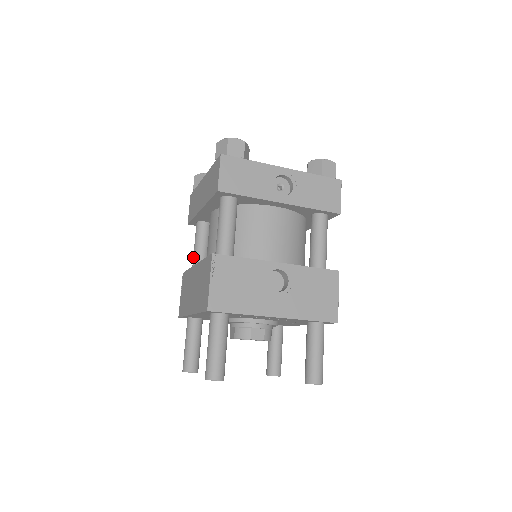
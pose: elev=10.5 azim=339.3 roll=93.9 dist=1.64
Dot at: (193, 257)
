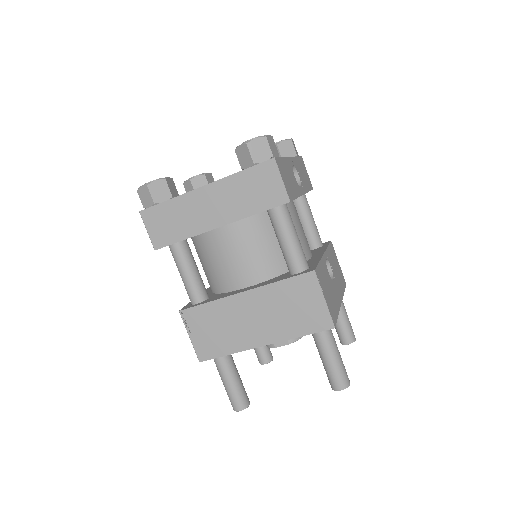
Dot at: (190, 286)
